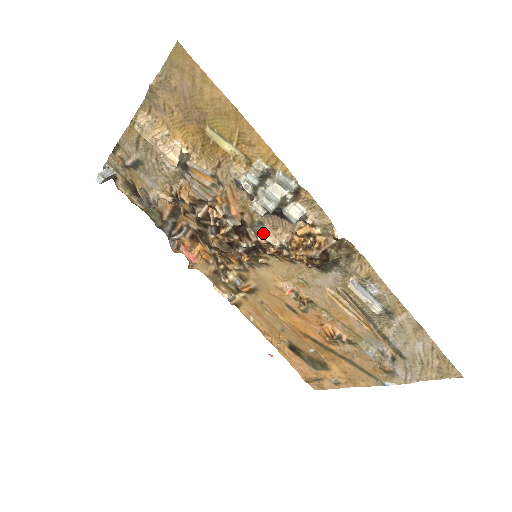
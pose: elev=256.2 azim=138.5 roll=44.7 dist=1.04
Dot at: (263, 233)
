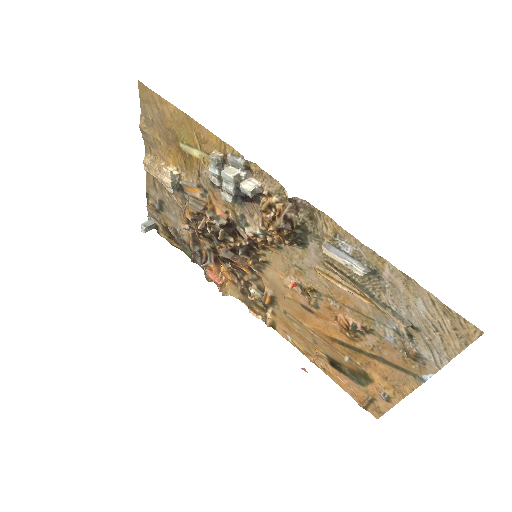
Dot at: (247, 226)
